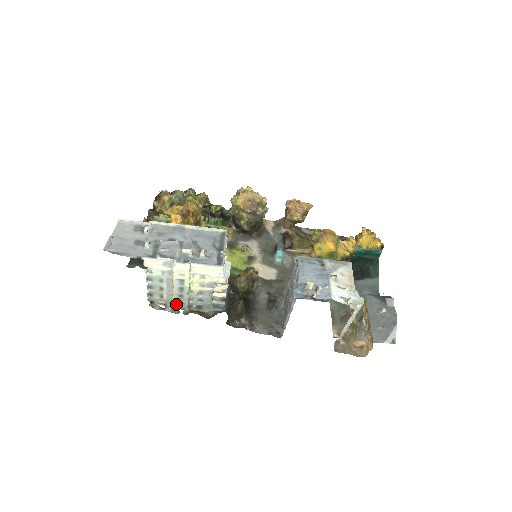
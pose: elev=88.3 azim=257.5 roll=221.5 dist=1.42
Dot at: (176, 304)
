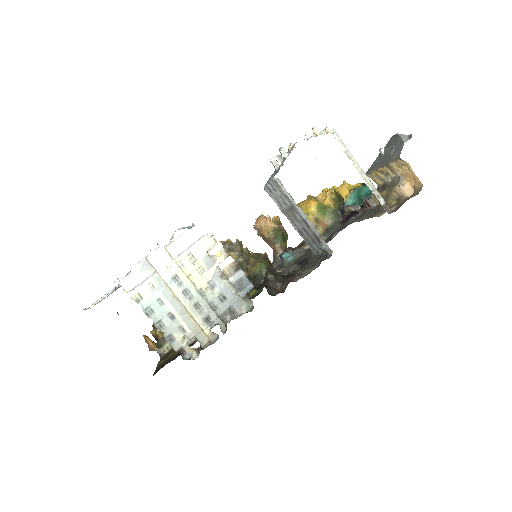
Dot at: (204, 325)
